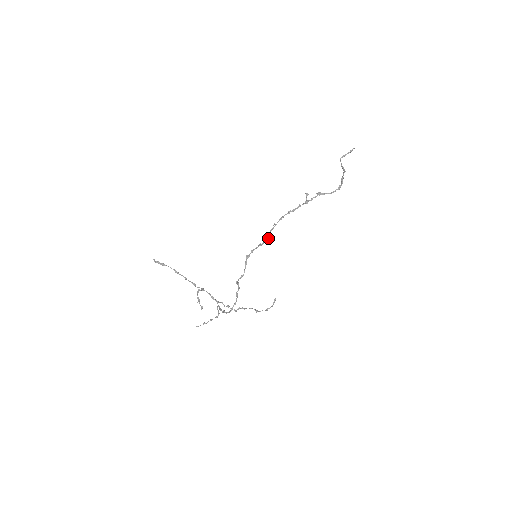
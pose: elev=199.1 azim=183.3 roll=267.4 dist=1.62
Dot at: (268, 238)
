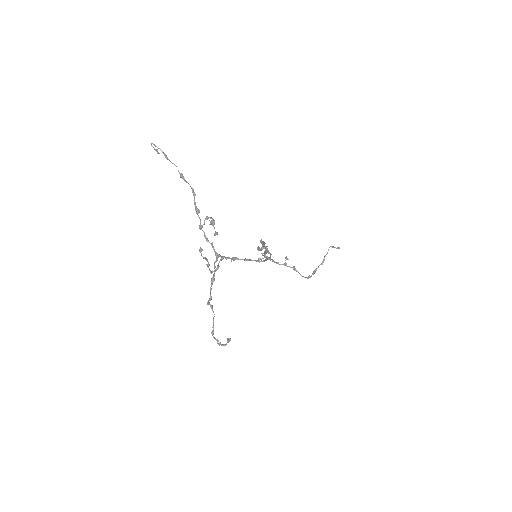
Dot at: occluded
